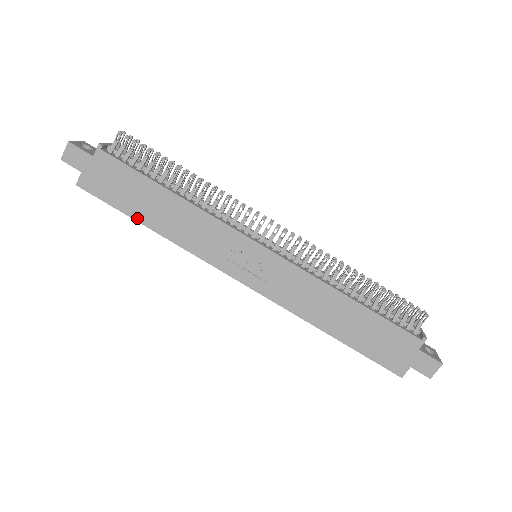
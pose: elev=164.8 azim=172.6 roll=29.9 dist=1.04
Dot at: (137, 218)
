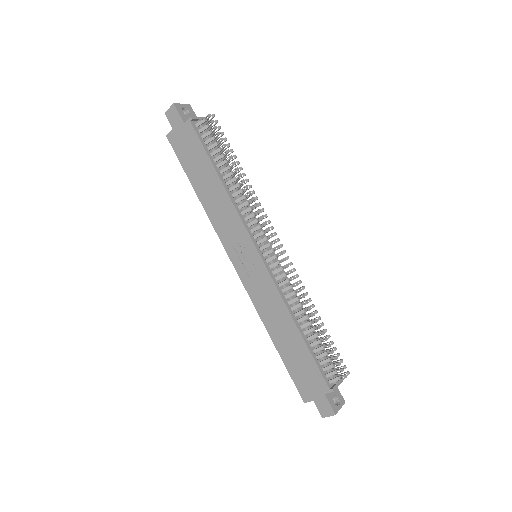
Dot at: (192, 182)
